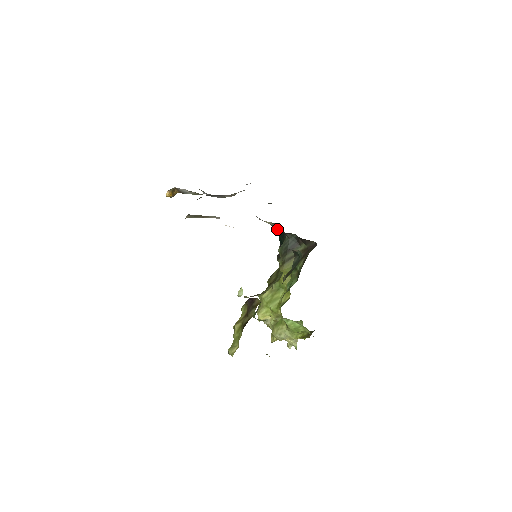
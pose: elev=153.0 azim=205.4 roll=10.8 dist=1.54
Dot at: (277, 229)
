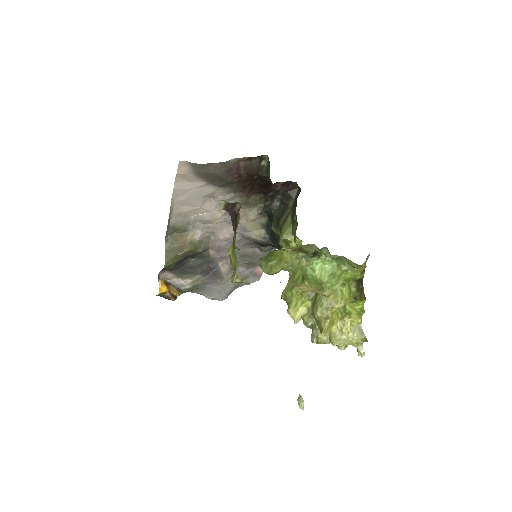
Dot at: (272, 236)
